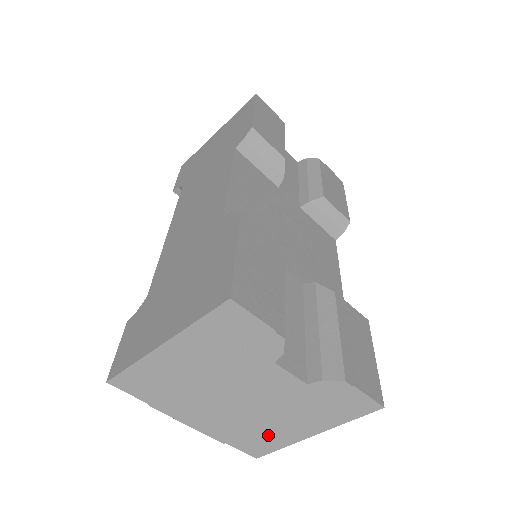
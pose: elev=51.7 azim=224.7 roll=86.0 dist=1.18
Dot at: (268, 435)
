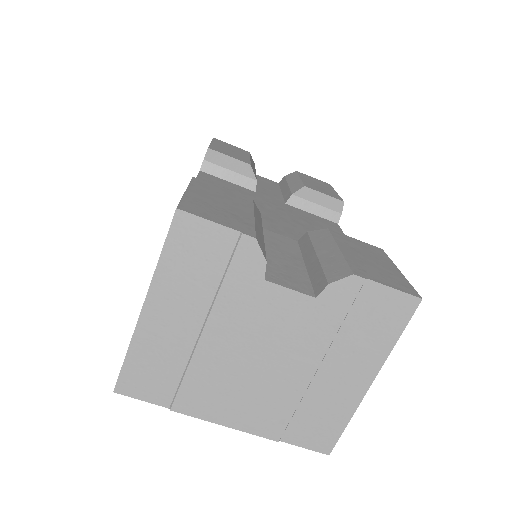
Dot at: (320, 406)
